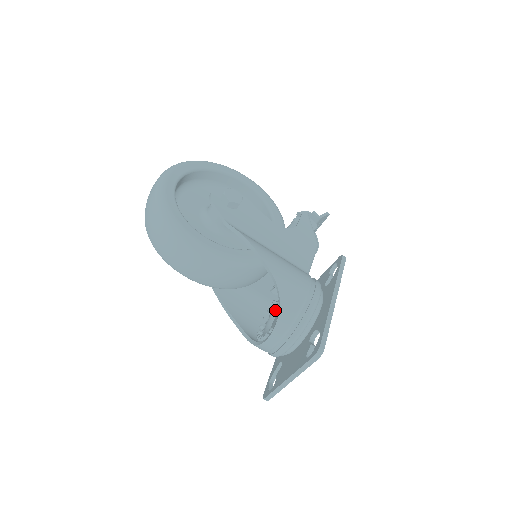
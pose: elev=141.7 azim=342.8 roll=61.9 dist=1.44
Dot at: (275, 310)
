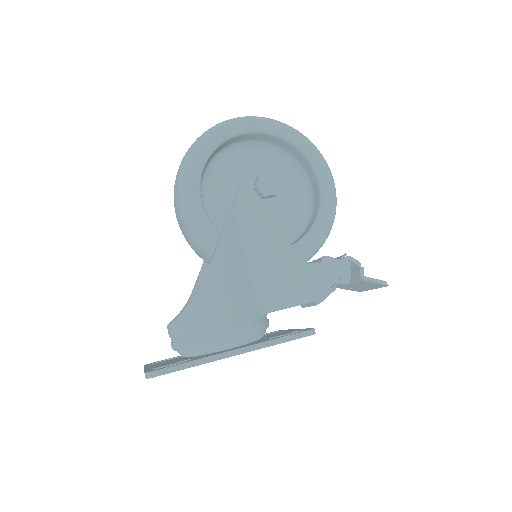
Dot at: occluded
